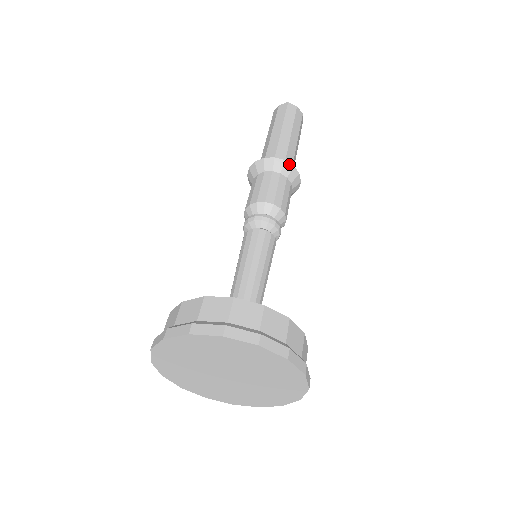
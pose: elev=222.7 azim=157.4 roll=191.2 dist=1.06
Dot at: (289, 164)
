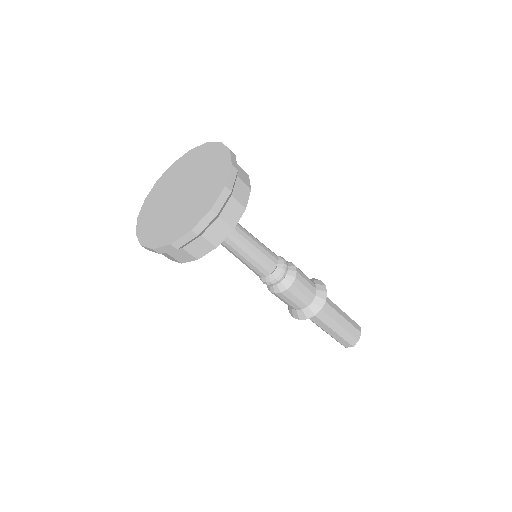
Dot at: (326, 296)
